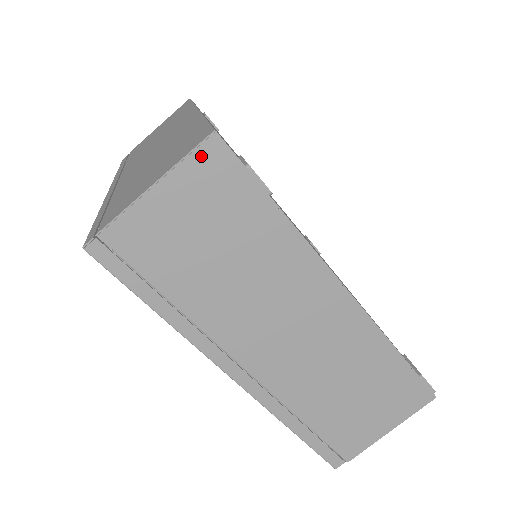
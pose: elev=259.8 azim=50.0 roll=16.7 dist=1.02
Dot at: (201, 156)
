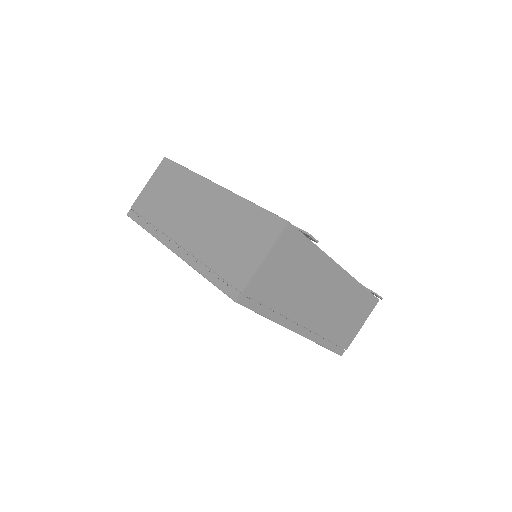
Dot at: (284, 236)
